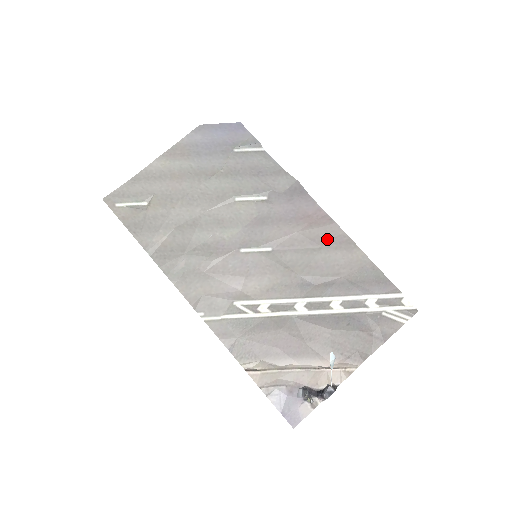
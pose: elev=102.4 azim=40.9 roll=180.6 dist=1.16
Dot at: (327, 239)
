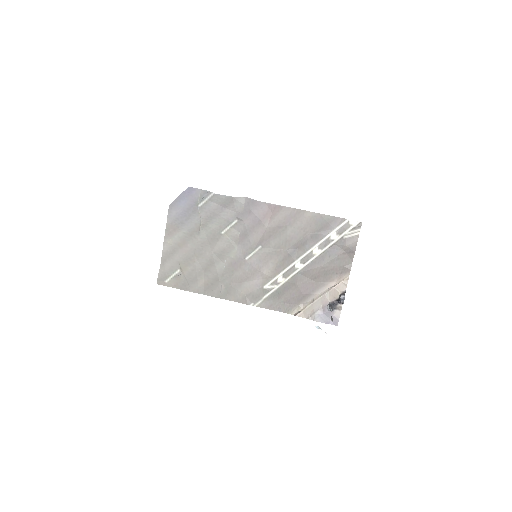
Dot at: (286, 219)
